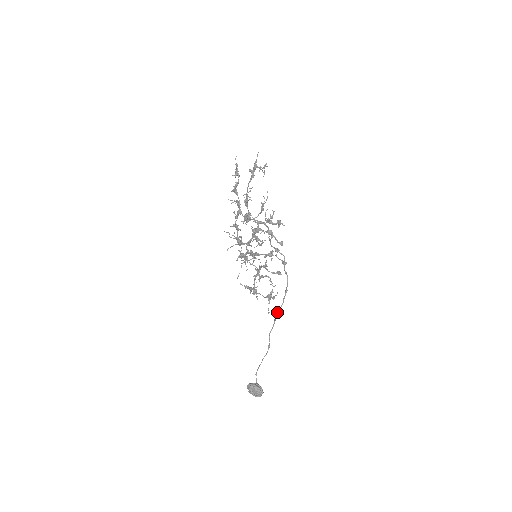
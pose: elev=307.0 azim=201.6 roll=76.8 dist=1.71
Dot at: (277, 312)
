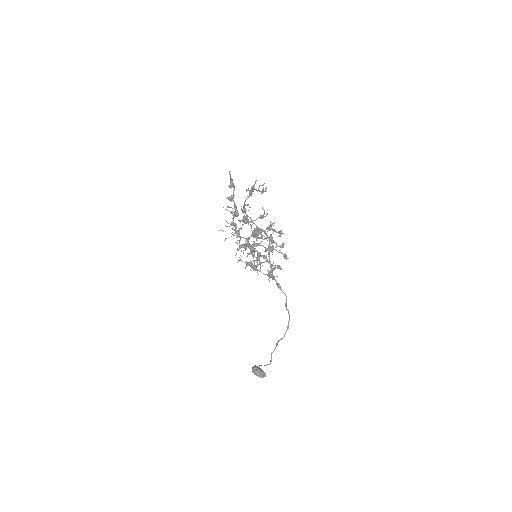
Dot at: occluded
